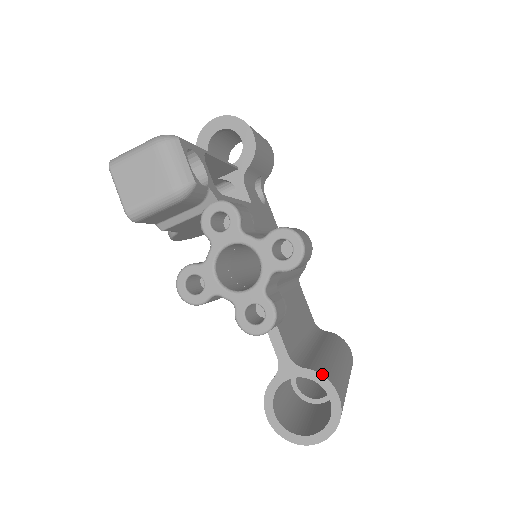
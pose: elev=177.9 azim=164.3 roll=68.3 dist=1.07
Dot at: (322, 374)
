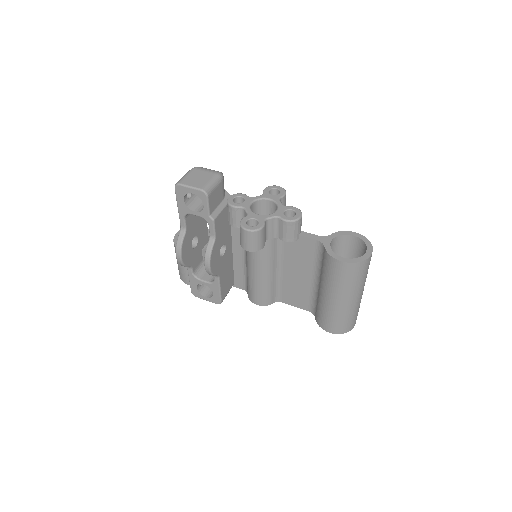
Dot at: (339, 232)
